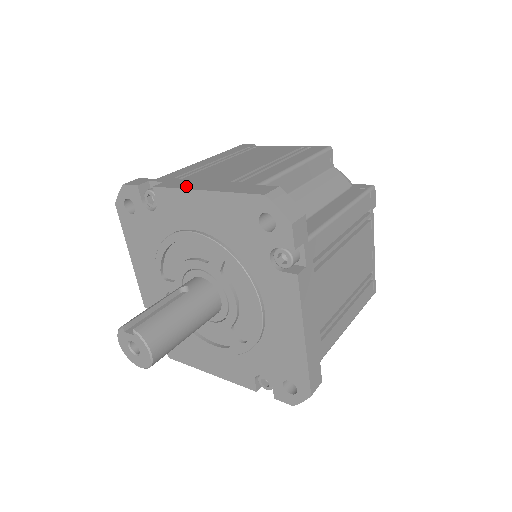
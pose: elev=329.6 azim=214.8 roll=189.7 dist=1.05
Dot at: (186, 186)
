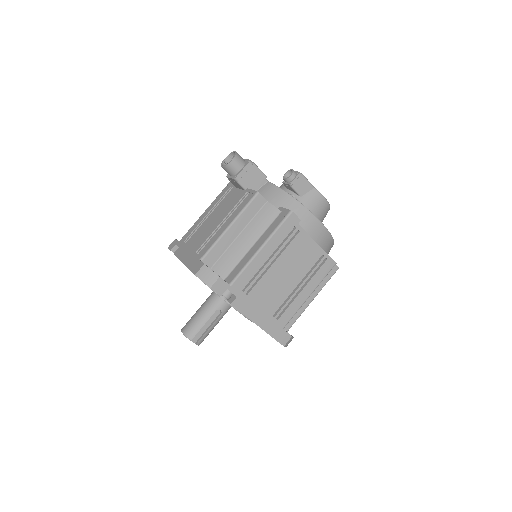
Dot at: (250, 315)
